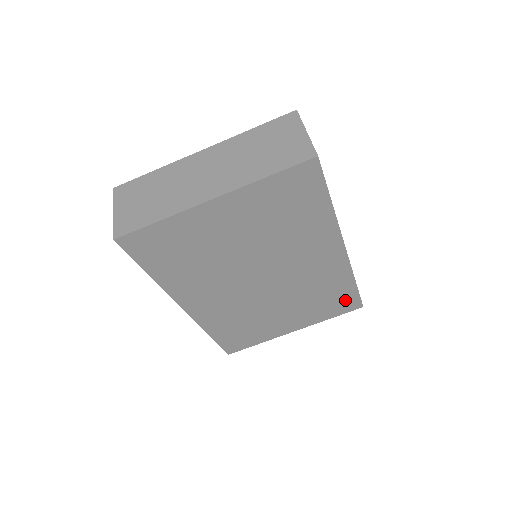
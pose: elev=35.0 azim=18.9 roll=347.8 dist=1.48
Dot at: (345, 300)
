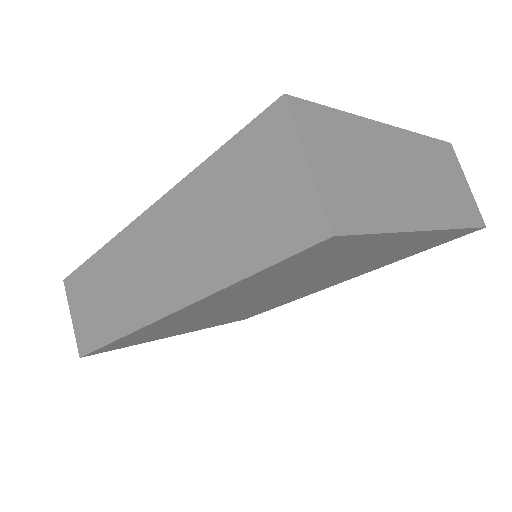
Dot at: occluded
